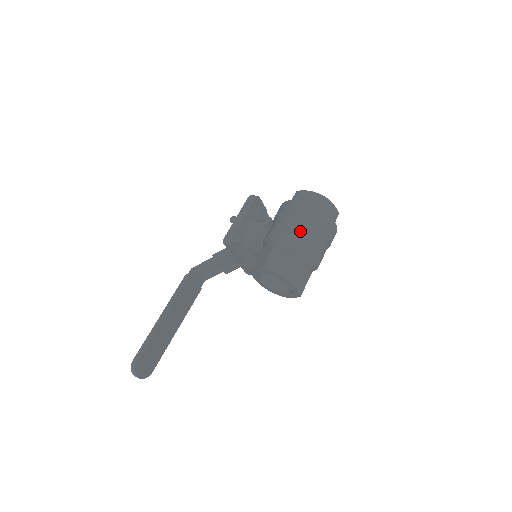
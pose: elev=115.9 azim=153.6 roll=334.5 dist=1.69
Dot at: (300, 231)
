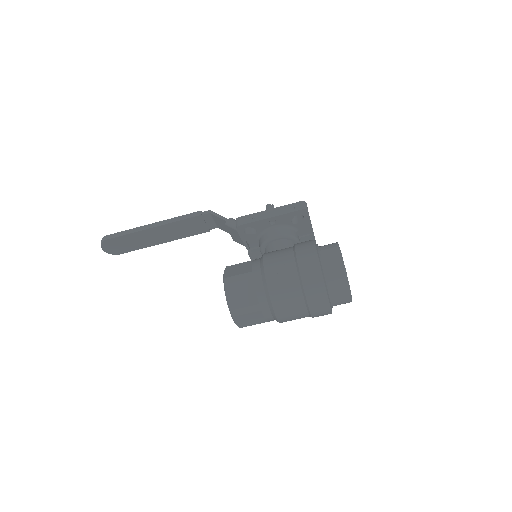
Dot at: (282, 284)
